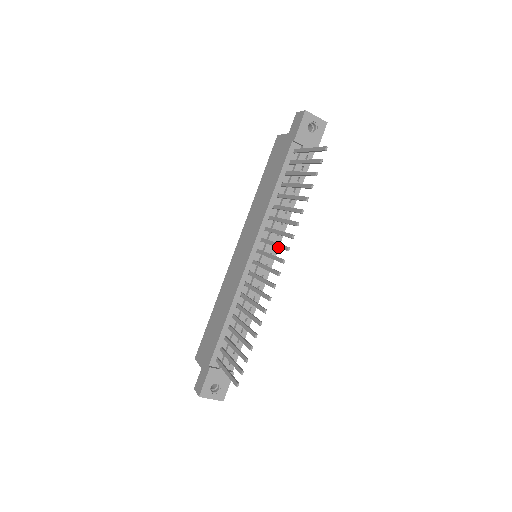
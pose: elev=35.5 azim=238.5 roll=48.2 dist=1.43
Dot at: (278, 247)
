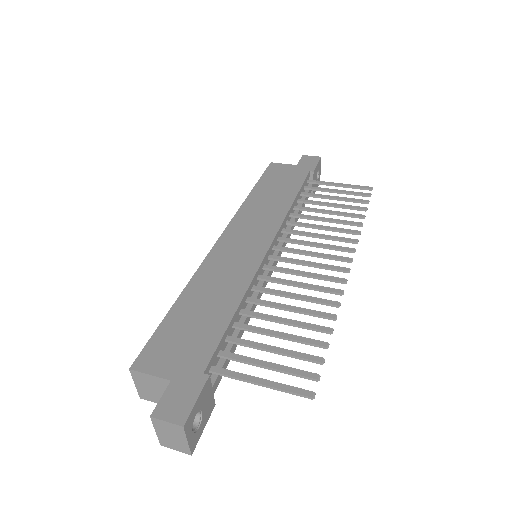
Dot at: (330, 247)
